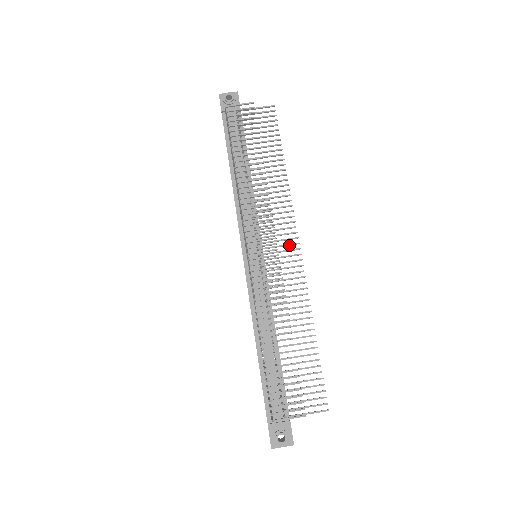
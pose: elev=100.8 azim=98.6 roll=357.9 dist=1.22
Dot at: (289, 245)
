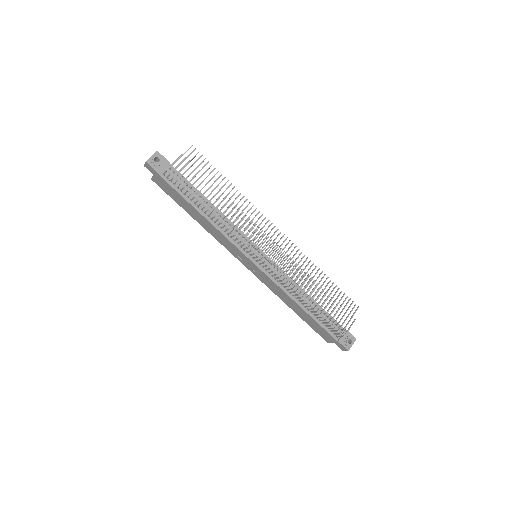
Dot at: (274, 234)
